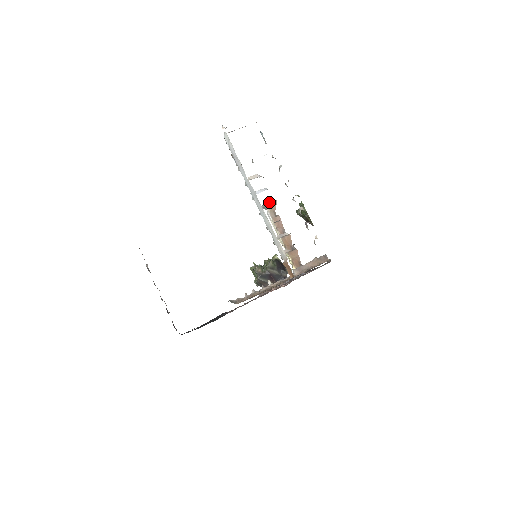
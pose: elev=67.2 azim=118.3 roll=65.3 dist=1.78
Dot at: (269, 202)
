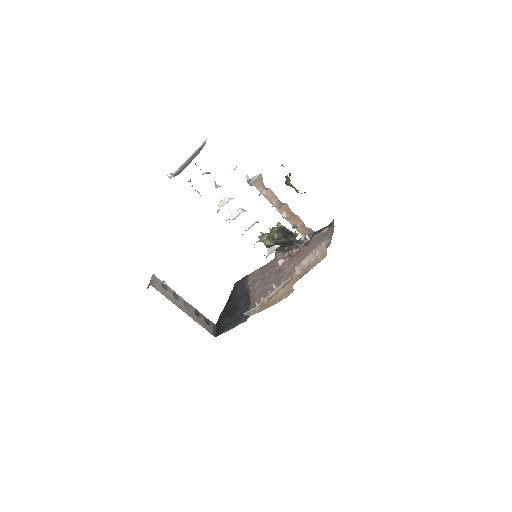
Dot at: (254, 179)
